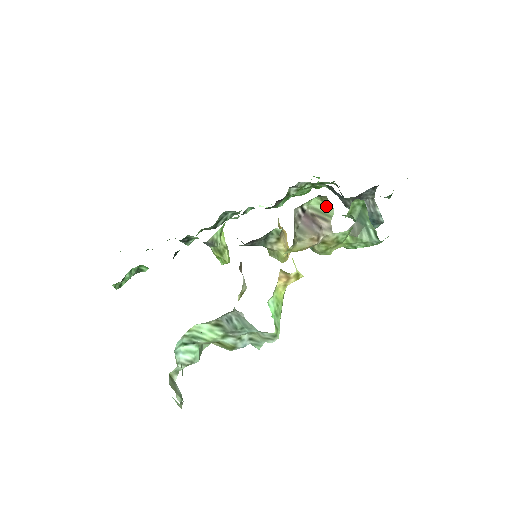
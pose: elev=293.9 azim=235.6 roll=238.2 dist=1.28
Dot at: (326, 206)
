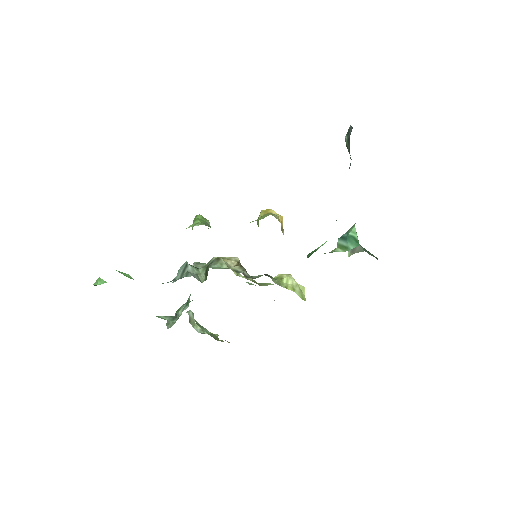
Dot at: occluded
